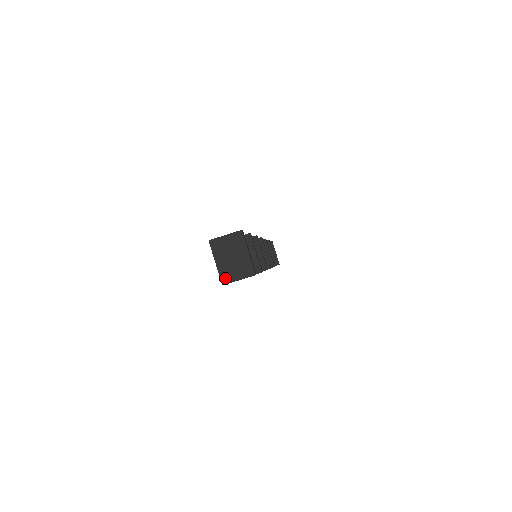
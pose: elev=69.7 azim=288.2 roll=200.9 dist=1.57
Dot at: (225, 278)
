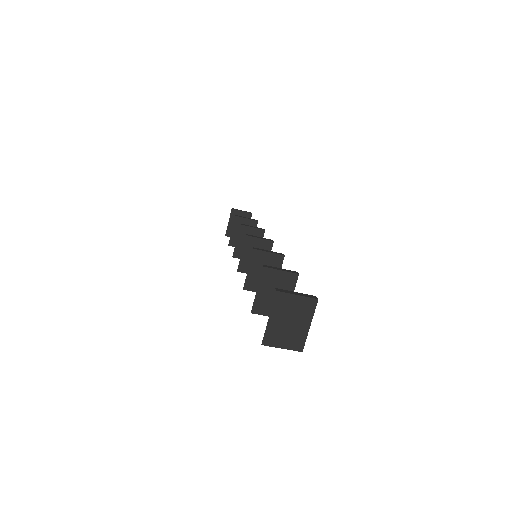
Dot at: (269, 339)
